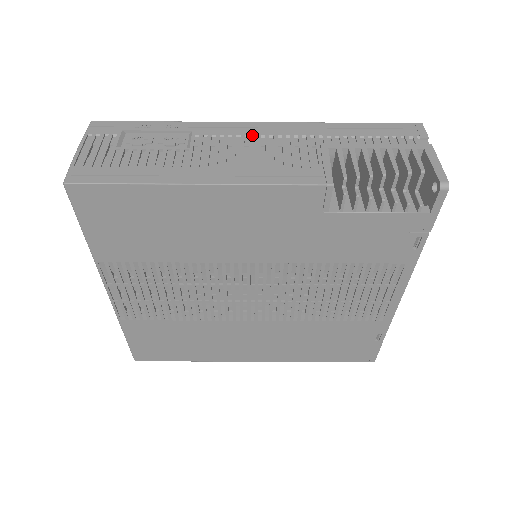
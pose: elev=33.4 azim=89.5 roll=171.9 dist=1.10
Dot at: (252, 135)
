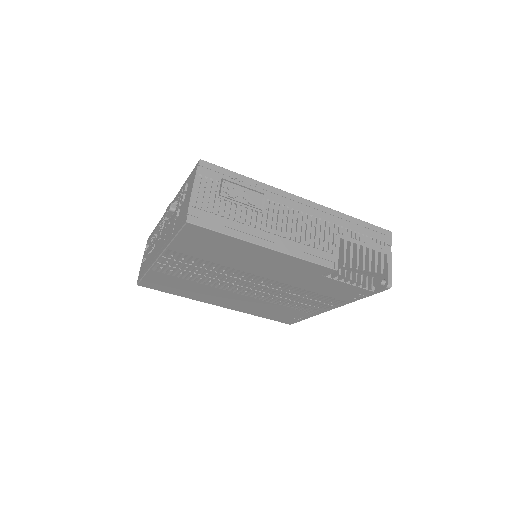
Dot at: (301, 211)
